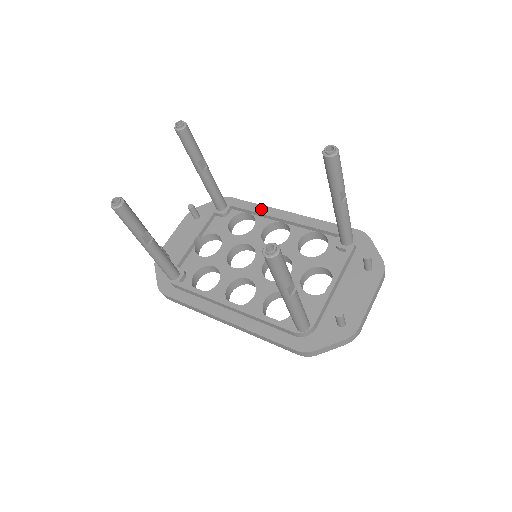
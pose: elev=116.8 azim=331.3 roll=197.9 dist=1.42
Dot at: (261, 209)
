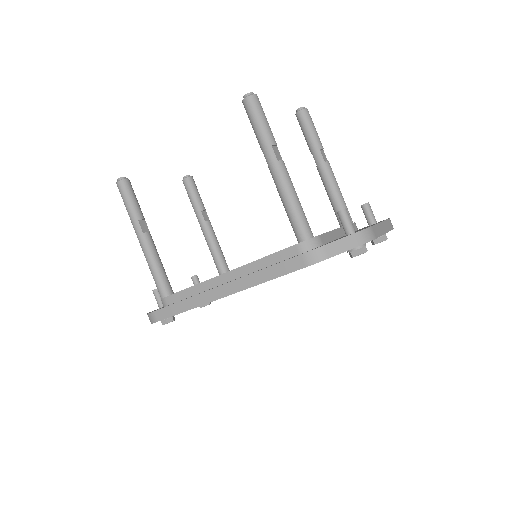
Dot at: occluded
